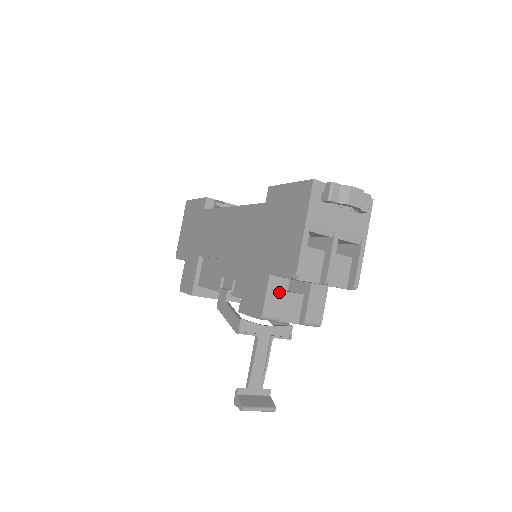
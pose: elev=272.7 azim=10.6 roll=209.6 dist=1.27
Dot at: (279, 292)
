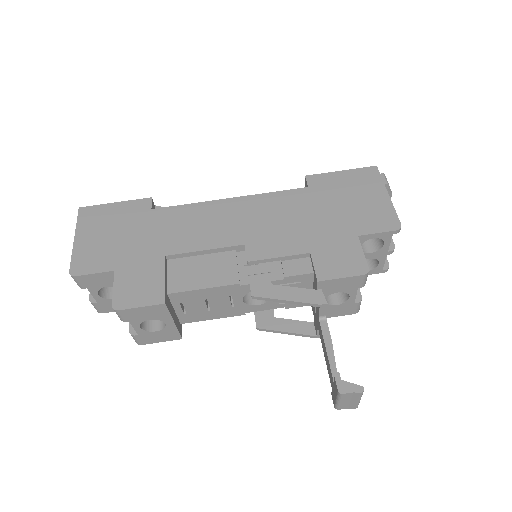
Dot at: occluded
